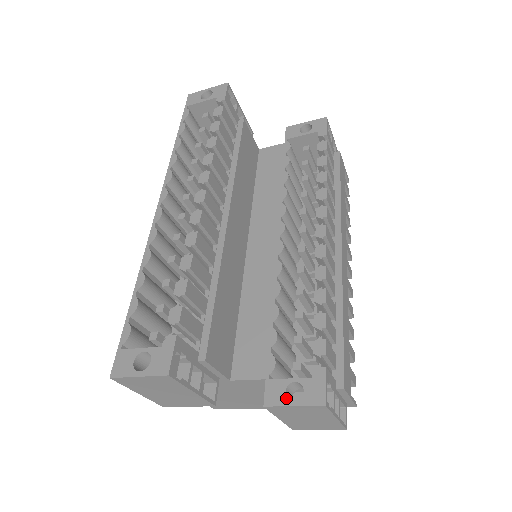
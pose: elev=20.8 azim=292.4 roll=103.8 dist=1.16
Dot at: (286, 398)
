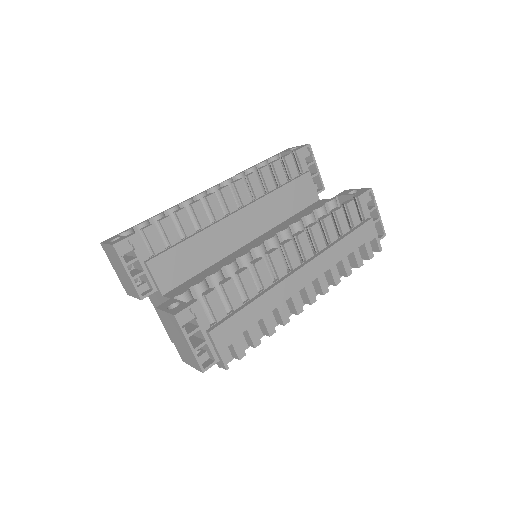
Dot at: (167, 307)
